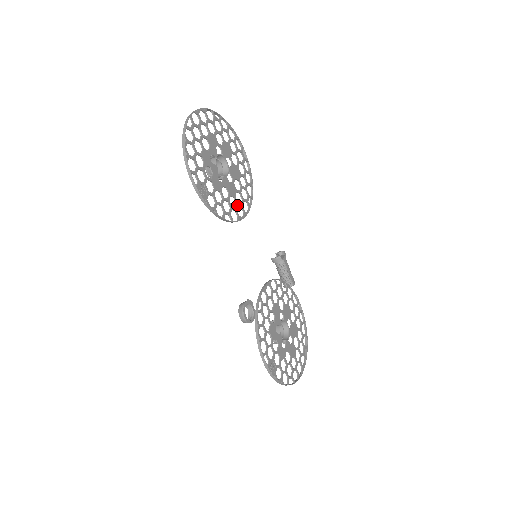
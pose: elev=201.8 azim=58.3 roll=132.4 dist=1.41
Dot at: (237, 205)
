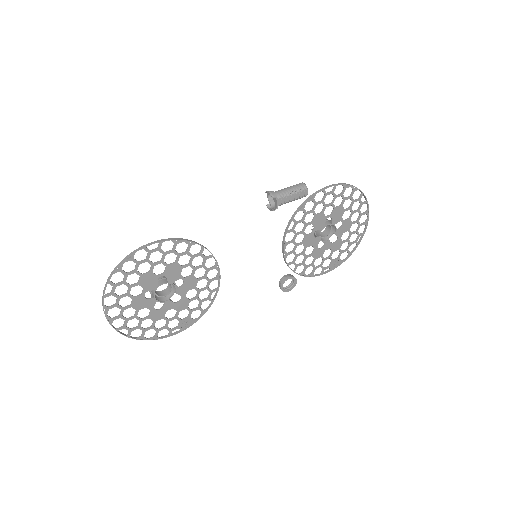
Dot at: (206, 278)
